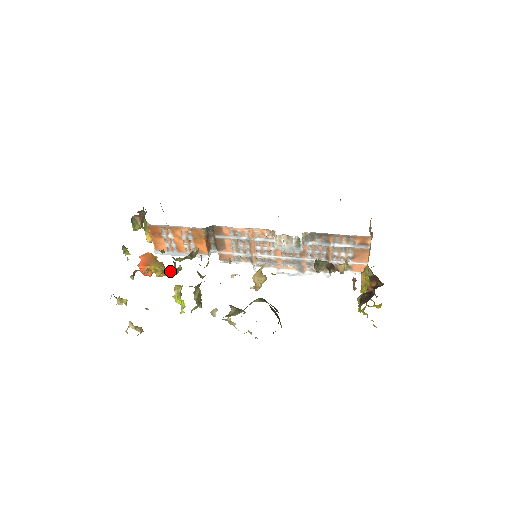
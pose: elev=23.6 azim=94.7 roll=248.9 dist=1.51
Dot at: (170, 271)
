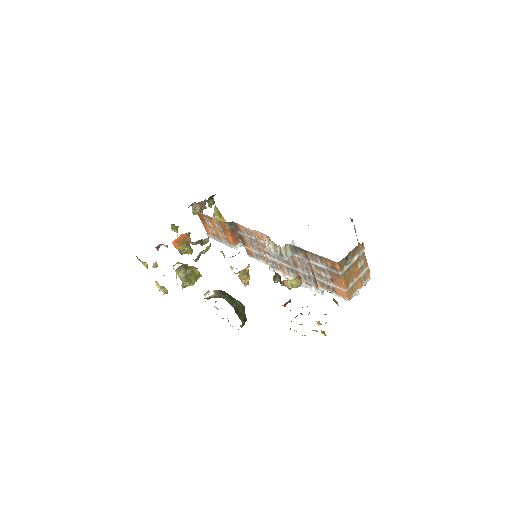
Dot at: (178, 250)
